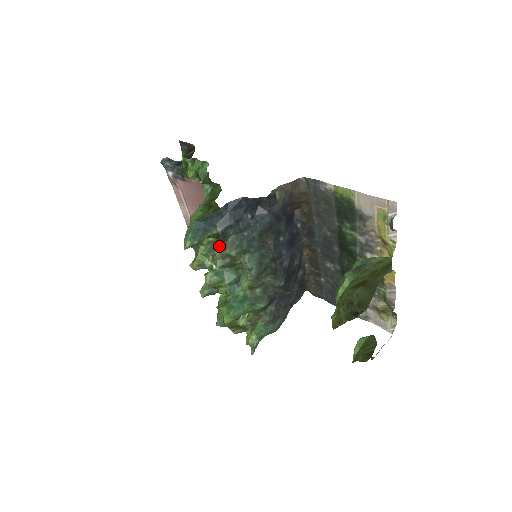
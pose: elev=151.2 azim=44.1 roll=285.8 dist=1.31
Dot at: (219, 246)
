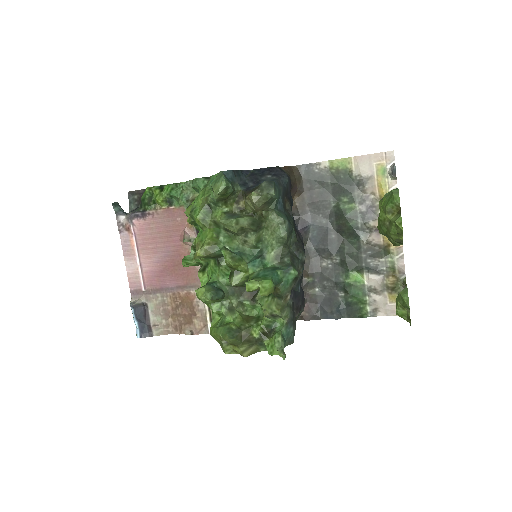
Dot at: (254, 190)
